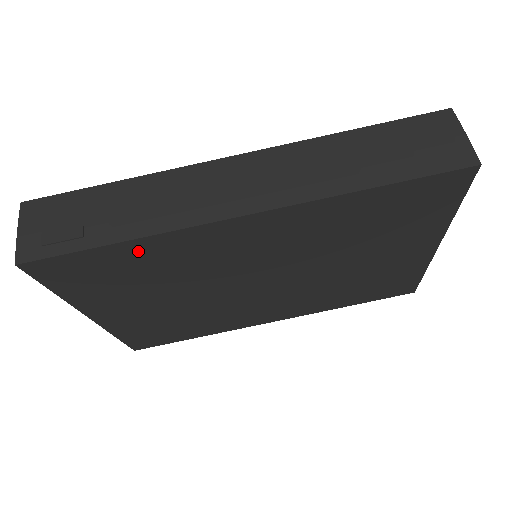
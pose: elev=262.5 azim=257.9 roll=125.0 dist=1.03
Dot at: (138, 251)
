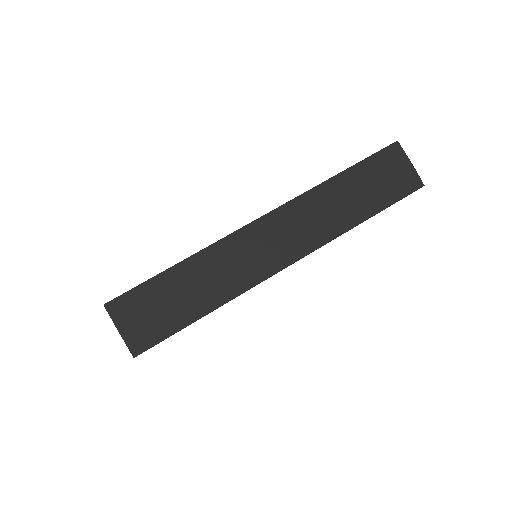
Dot at: occluded
